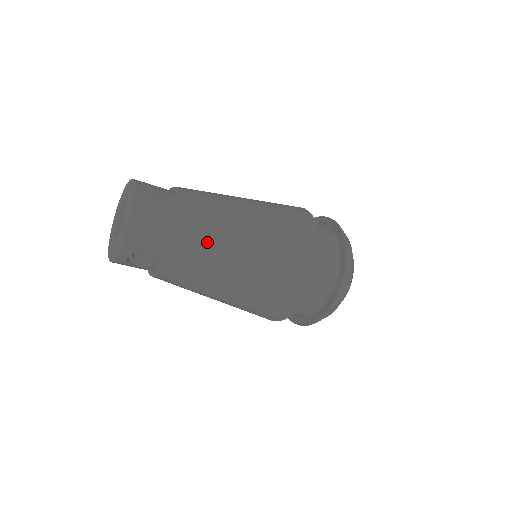
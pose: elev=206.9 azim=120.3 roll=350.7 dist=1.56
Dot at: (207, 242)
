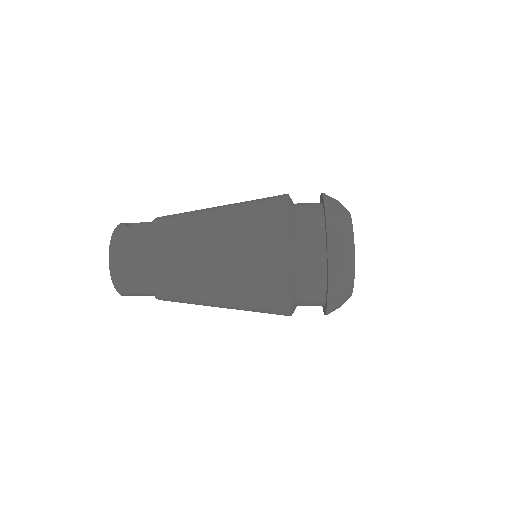
Dot at: (181, 299)
